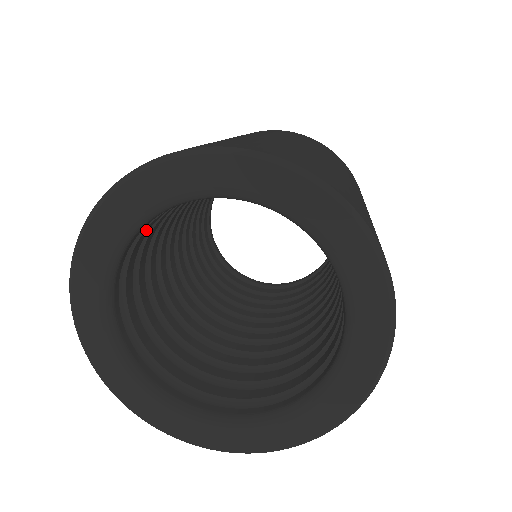
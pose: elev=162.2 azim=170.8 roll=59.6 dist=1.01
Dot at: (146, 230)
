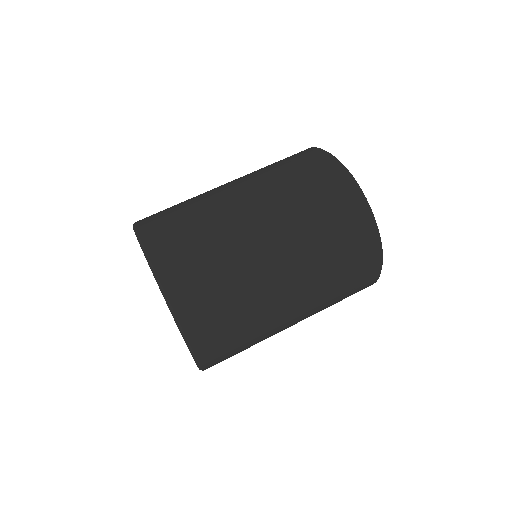
Dot at: occluded
